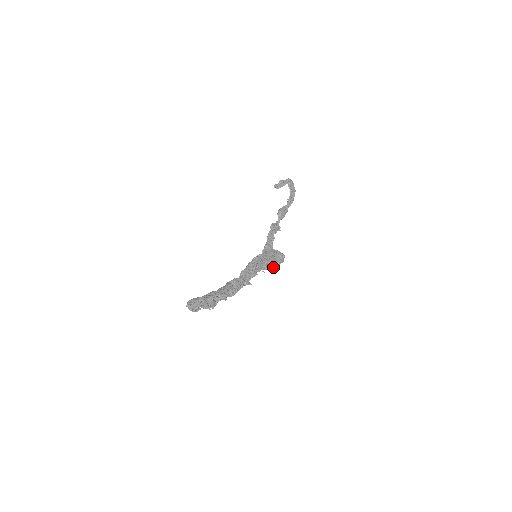
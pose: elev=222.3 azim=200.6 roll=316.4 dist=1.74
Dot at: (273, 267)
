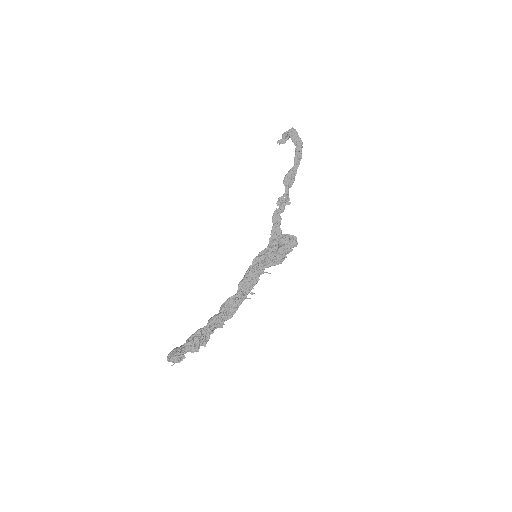
Dot at: (282, 260)
